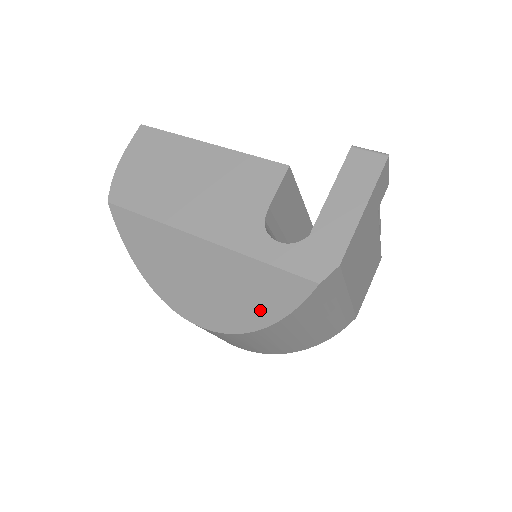
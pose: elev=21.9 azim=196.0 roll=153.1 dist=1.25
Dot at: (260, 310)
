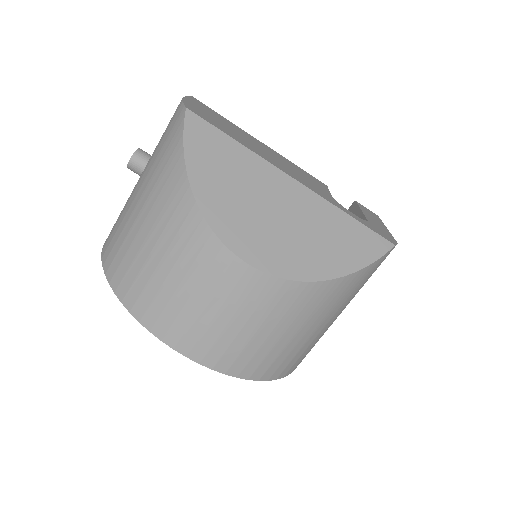
Dot at: (337, 259)
